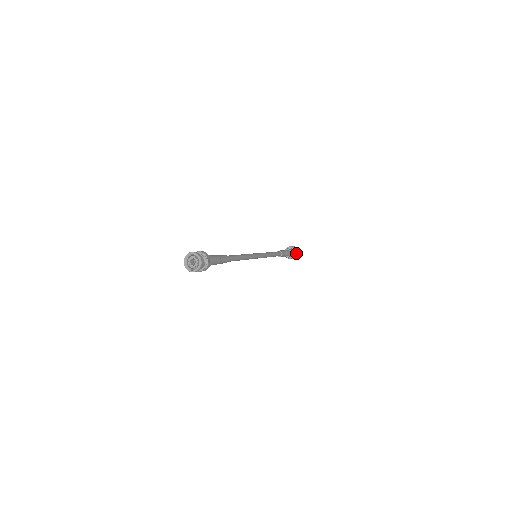
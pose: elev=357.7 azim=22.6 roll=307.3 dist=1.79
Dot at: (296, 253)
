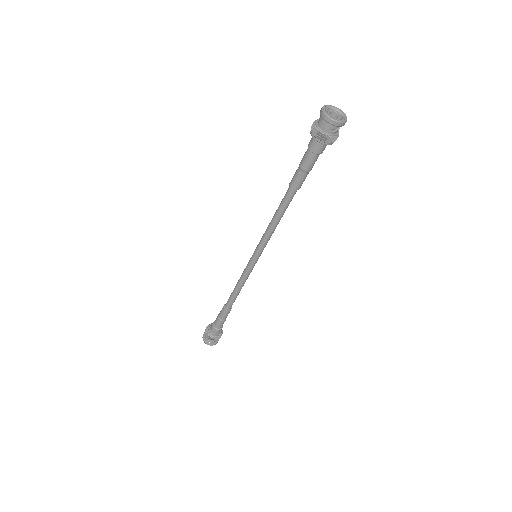
Dot at: occluded
